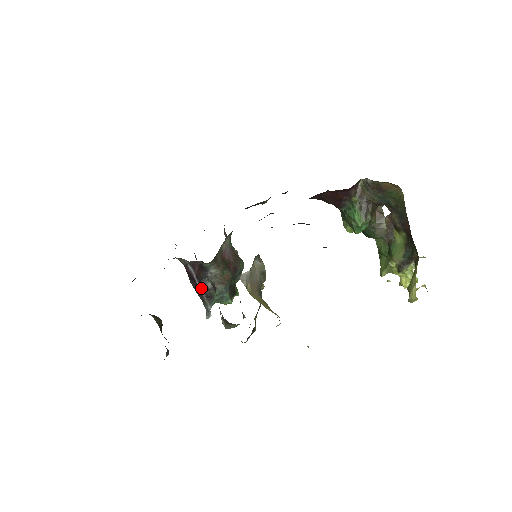
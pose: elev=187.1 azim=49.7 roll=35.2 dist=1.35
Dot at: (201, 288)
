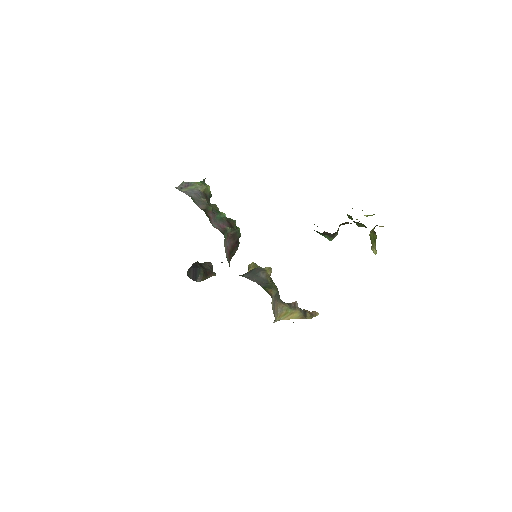
Dot at: occluded
